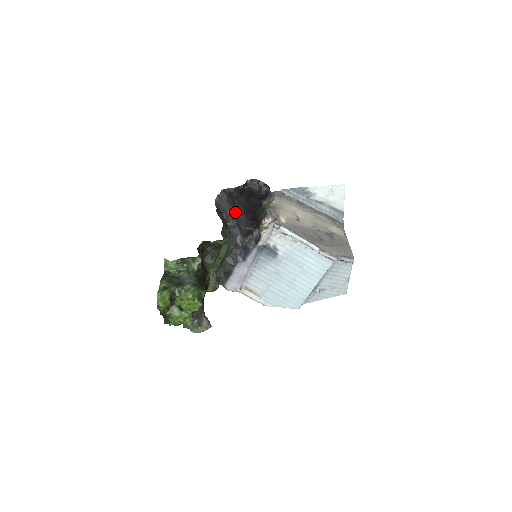
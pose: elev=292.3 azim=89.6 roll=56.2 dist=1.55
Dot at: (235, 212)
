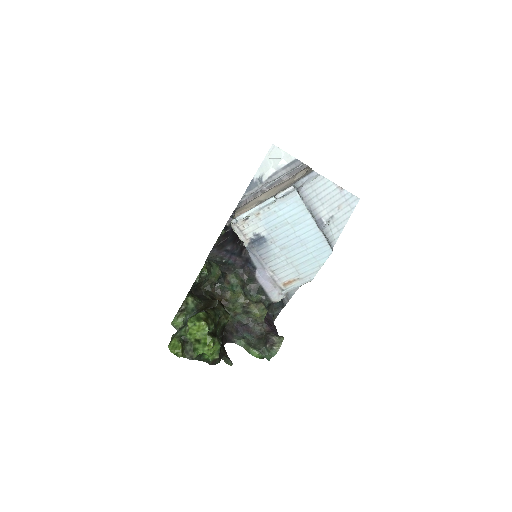
Dot at: (226, 250)
